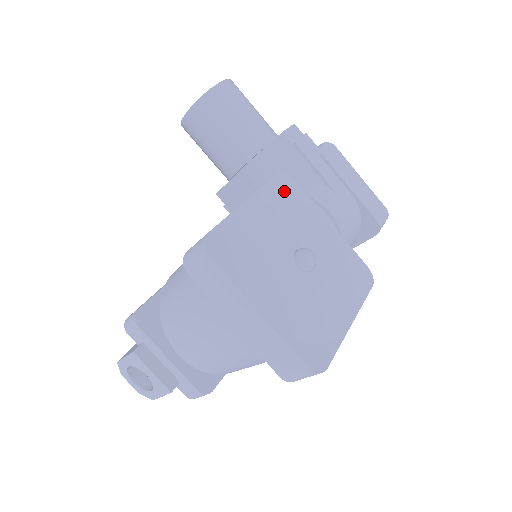
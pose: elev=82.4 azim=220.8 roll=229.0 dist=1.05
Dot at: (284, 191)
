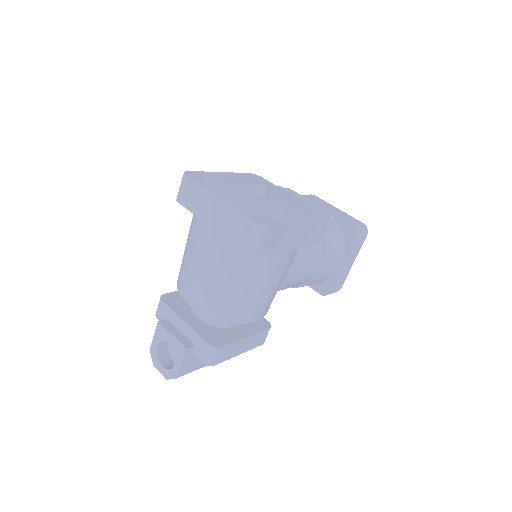
Dot at: (252, 178)
